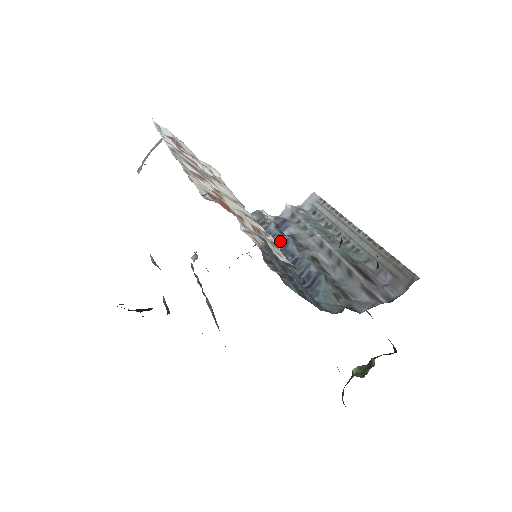
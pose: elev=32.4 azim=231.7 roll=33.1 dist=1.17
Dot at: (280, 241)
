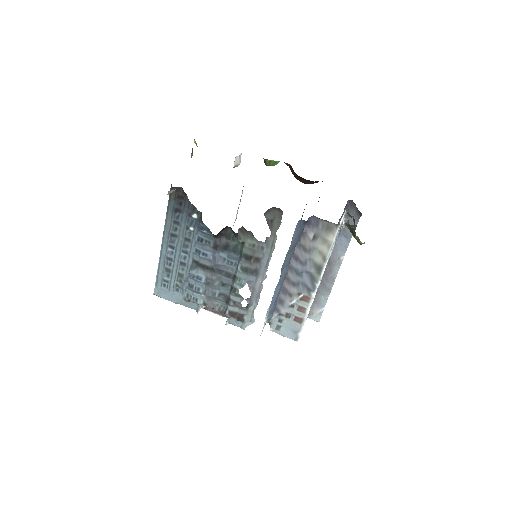
Dot at: occluded
